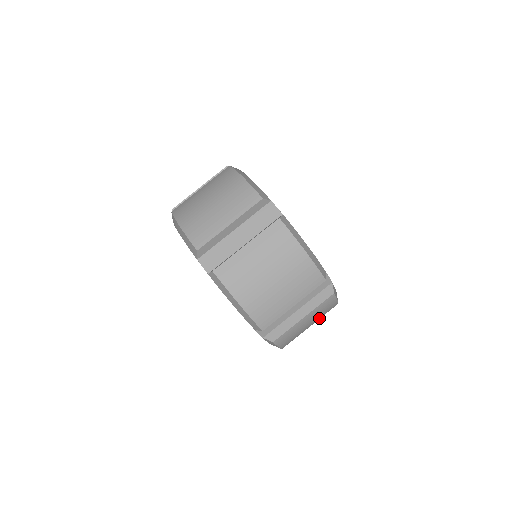
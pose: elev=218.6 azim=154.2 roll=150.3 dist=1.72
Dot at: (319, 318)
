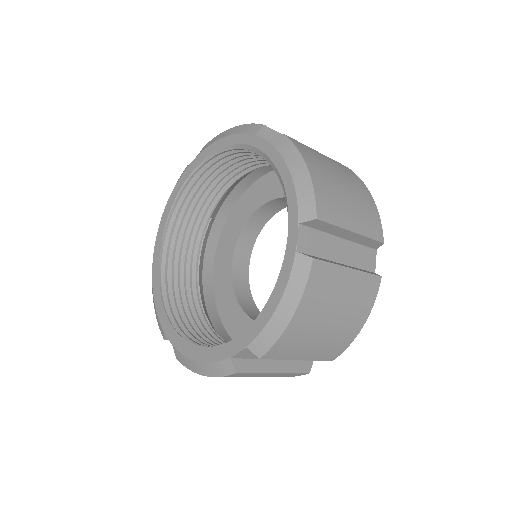
Dot at: (343, 321)
